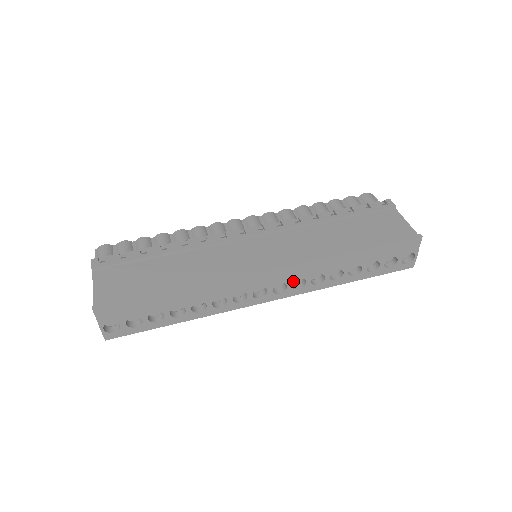
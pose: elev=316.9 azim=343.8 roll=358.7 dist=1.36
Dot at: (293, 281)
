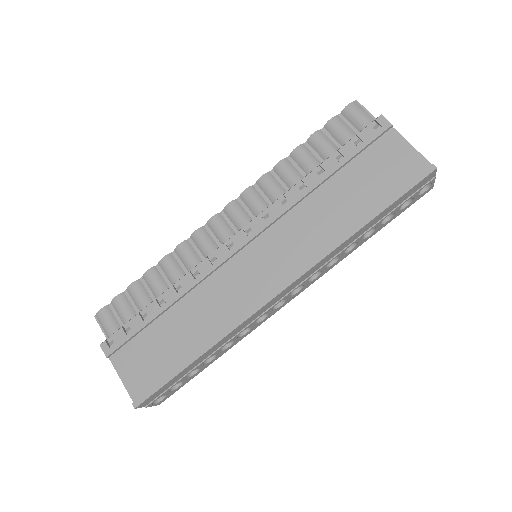
Dot at: occluded
